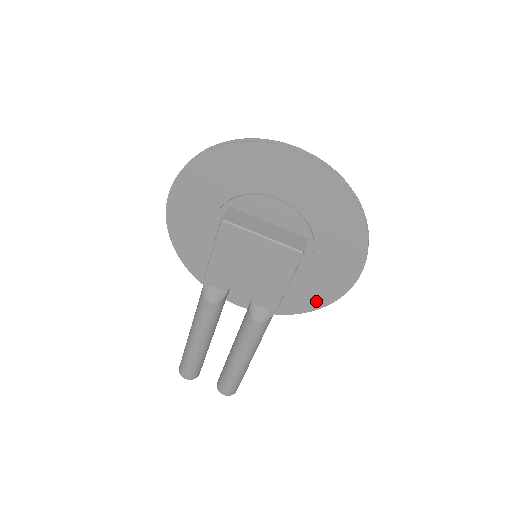
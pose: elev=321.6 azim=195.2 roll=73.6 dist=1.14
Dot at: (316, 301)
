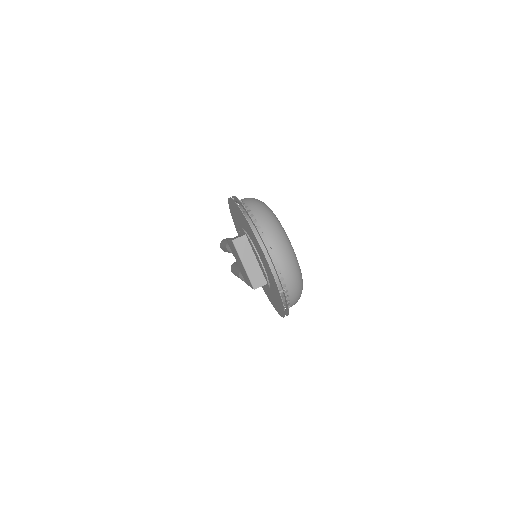
Dot at: (269, 298)
